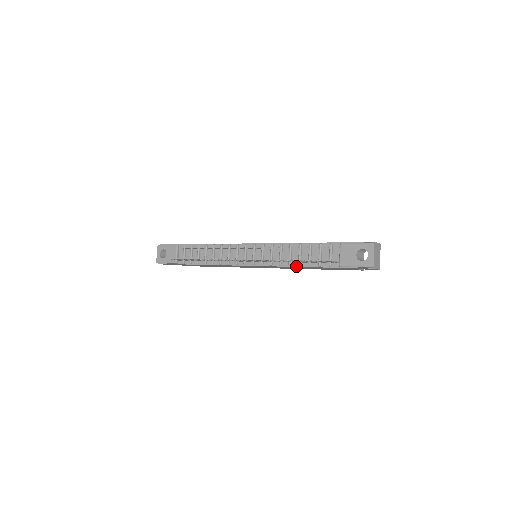
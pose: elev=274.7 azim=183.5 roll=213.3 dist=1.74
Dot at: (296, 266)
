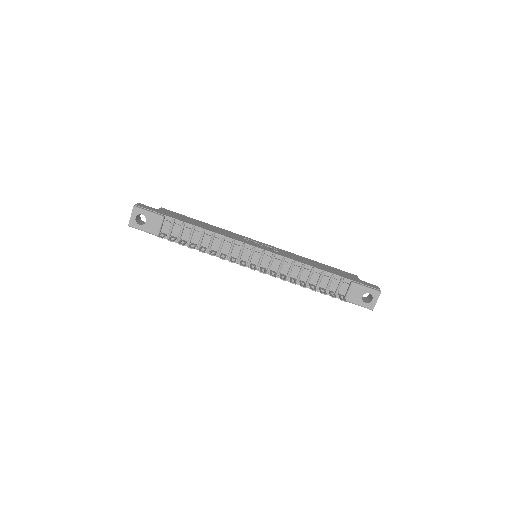
Dot at: occluded
